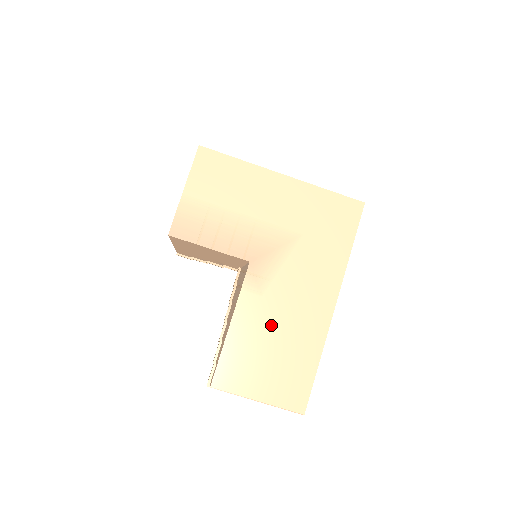
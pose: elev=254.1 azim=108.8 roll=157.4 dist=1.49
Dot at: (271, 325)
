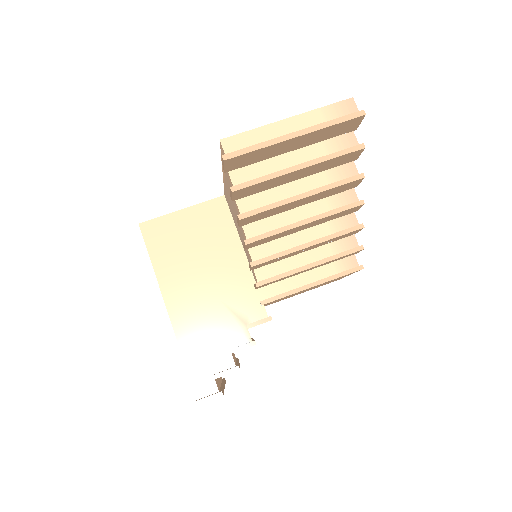
Dot at: occluded
